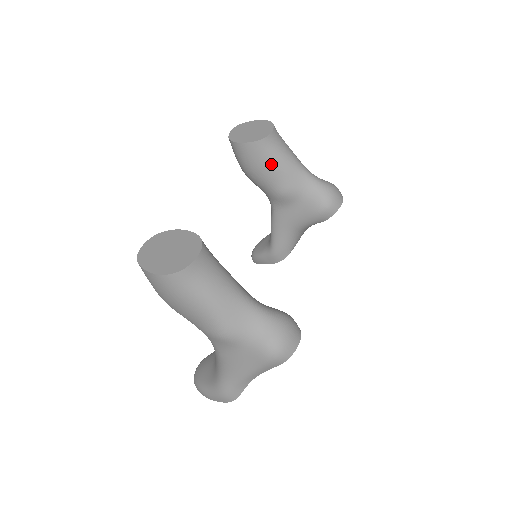
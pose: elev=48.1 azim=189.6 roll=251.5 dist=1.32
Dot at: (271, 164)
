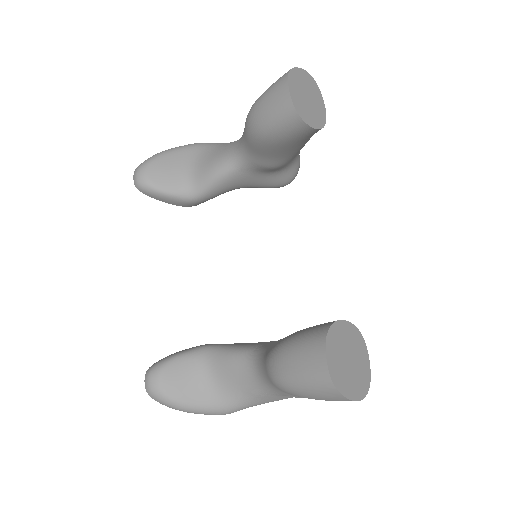
Dot at: (301, 145)
